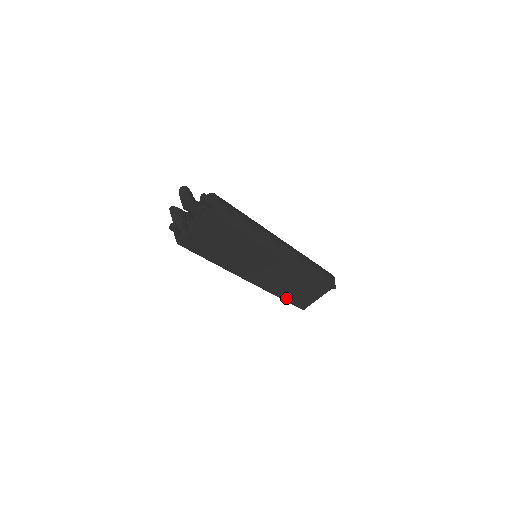
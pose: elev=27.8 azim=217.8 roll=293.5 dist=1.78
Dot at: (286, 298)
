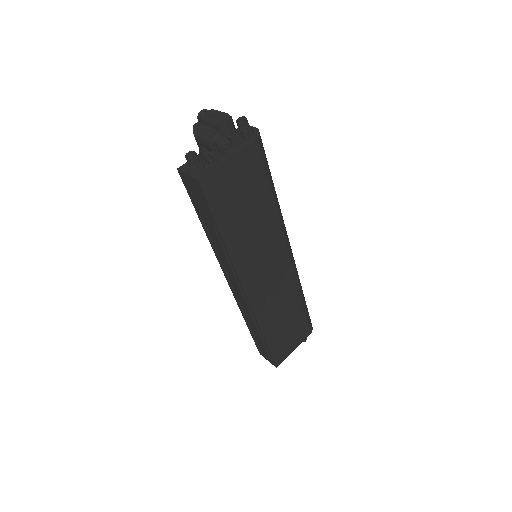
Dot at: (269, 339)
